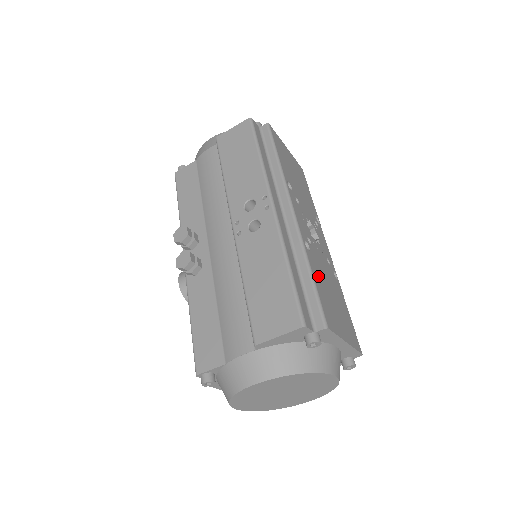
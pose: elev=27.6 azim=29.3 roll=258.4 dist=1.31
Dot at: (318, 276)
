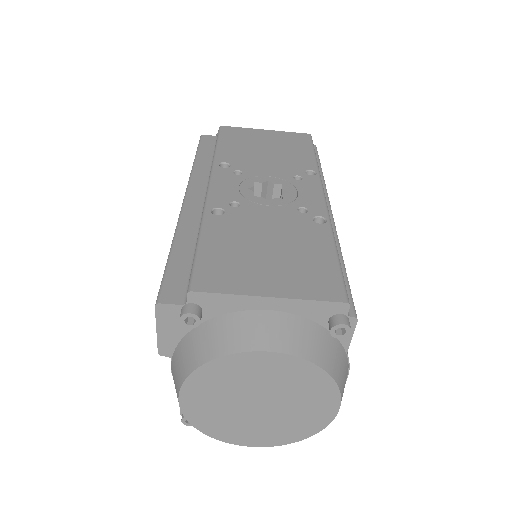
Dot at: (224, 236)
